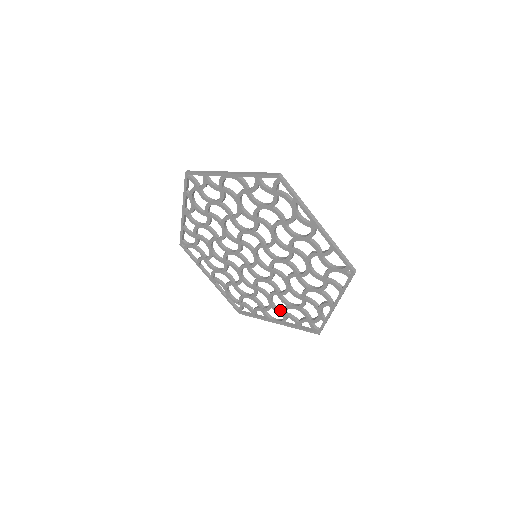
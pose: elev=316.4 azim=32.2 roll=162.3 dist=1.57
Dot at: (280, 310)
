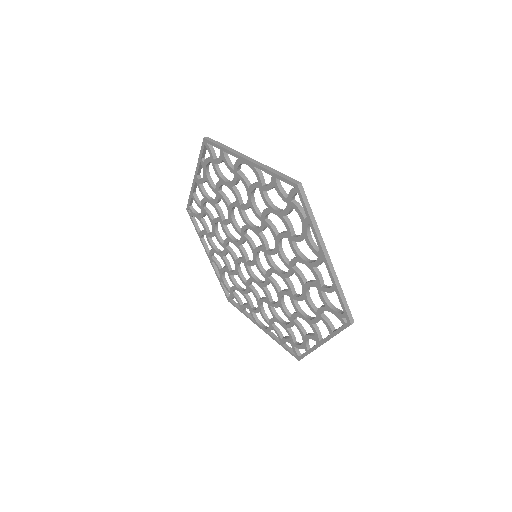
Dot at: (267, 318)
